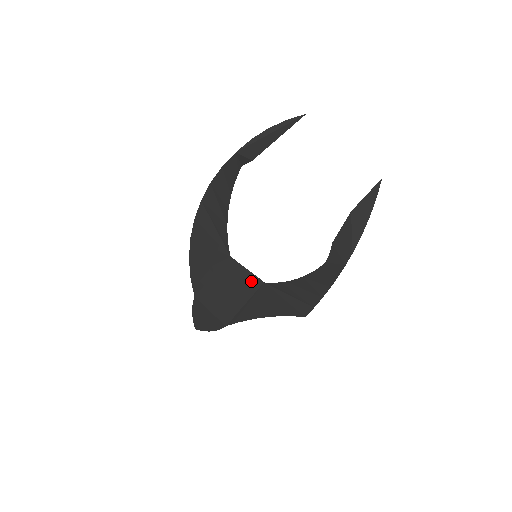
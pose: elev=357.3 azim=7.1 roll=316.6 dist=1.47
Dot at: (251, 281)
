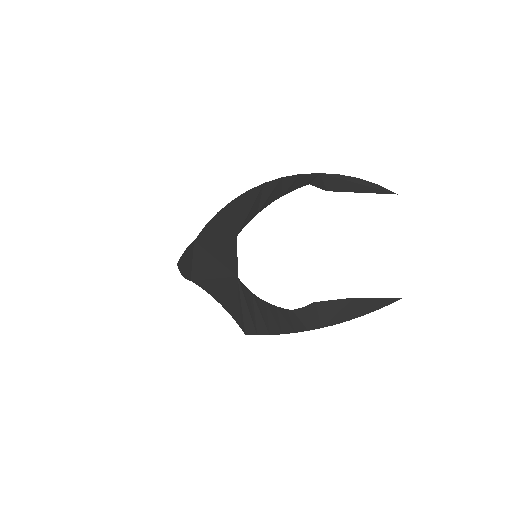
Dot at: (232, 267)
